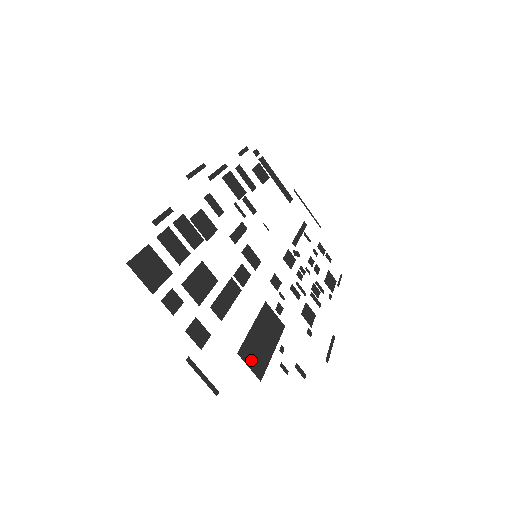
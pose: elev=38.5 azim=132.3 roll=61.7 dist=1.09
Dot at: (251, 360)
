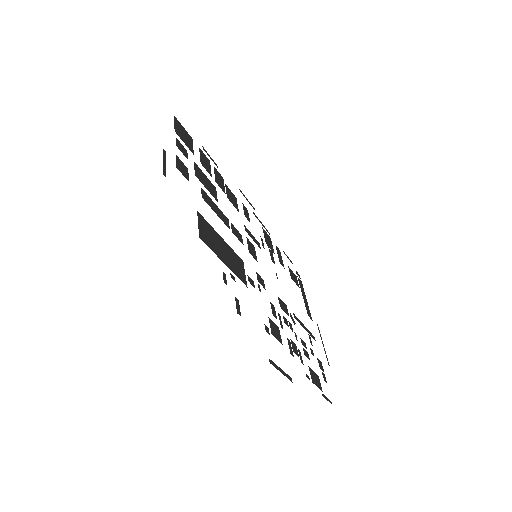
Dot at: (203, 228)
